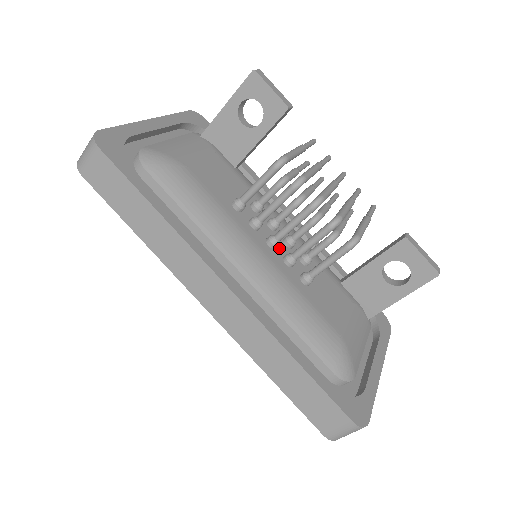
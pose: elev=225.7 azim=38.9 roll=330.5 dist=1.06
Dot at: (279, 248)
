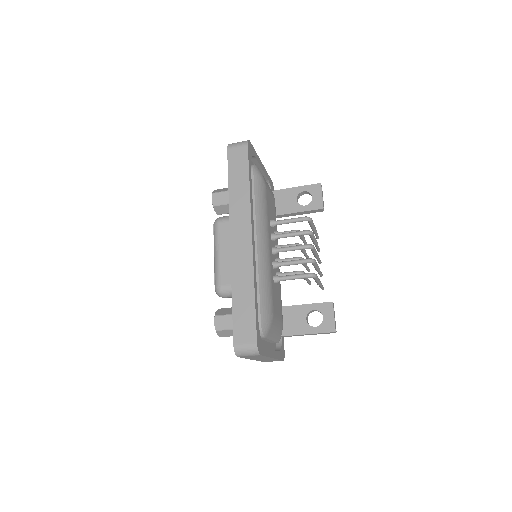
Dot at: (274, 257)
